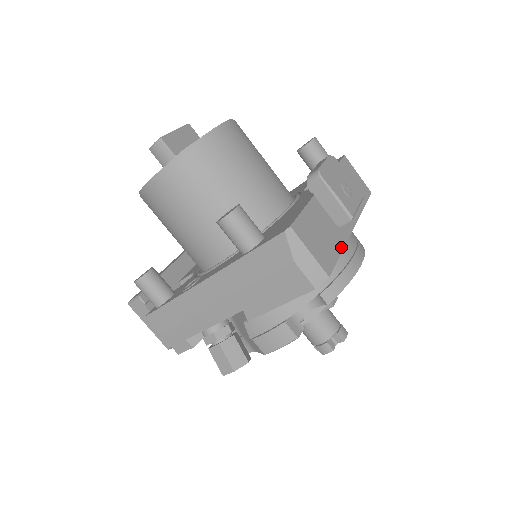
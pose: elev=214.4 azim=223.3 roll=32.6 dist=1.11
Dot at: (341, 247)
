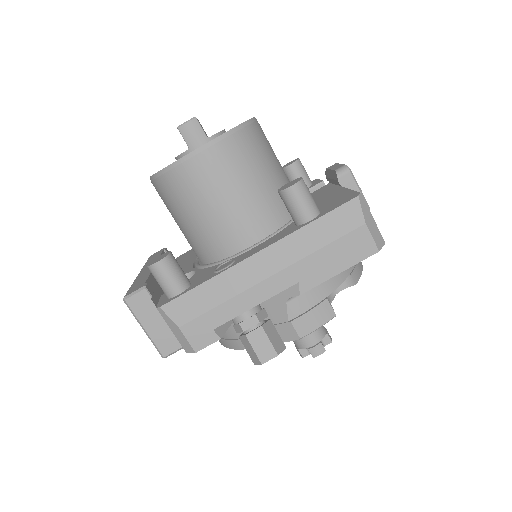
Dot at: occluded
